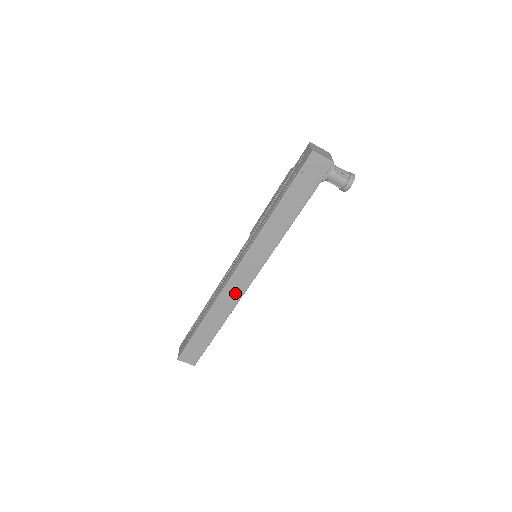
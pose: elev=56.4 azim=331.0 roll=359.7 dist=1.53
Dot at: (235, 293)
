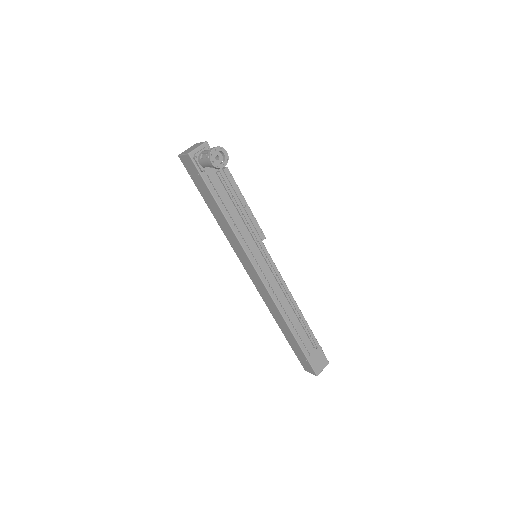
Dot at: (267, 296)
